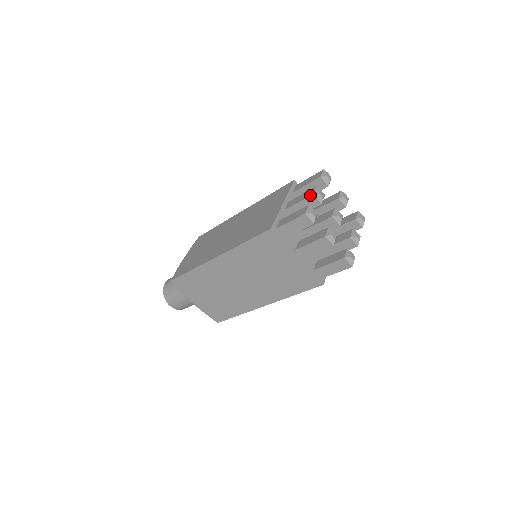
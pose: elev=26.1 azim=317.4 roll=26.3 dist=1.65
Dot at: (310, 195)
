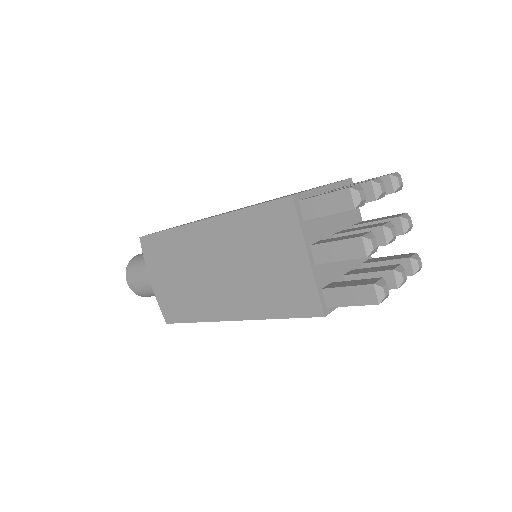
Dot at: (366, 181)
